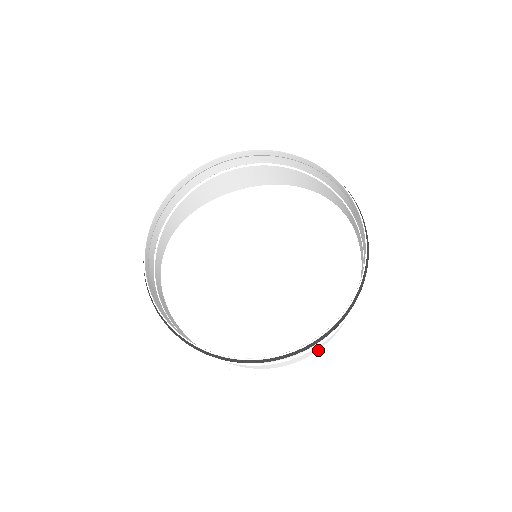
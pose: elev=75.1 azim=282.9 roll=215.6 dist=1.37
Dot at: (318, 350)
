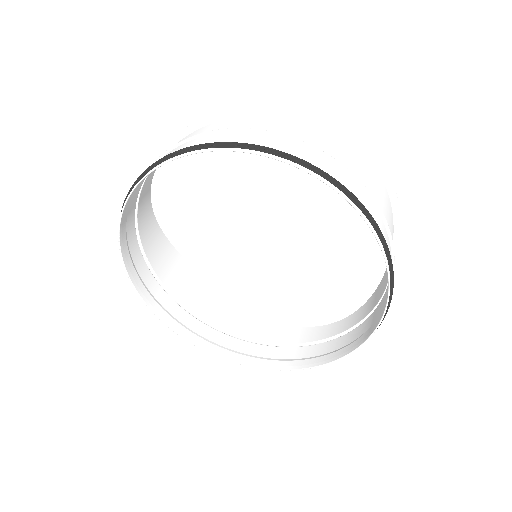
Dot at: (231, 298)
